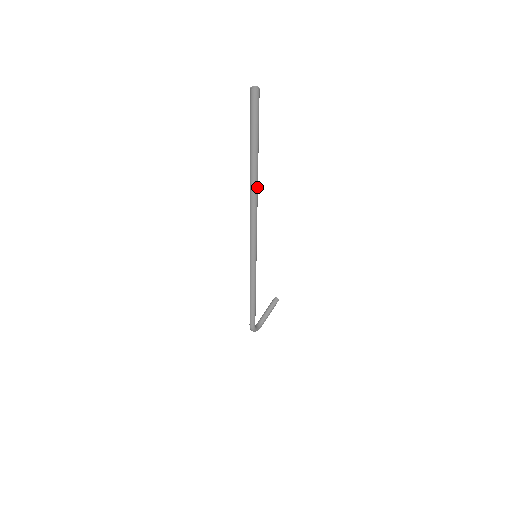
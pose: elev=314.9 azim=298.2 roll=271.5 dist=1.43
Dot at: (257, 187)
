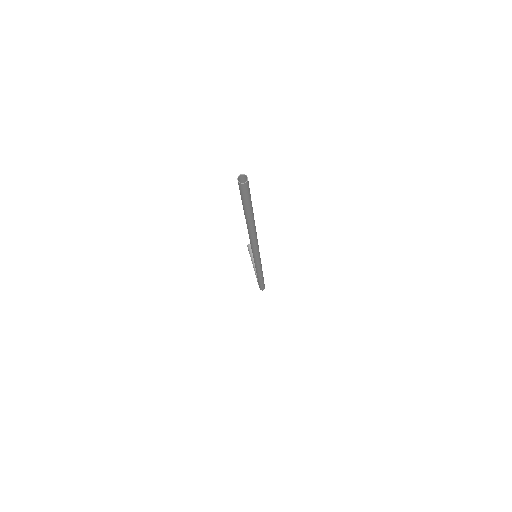
Dot at: (255, 228)
